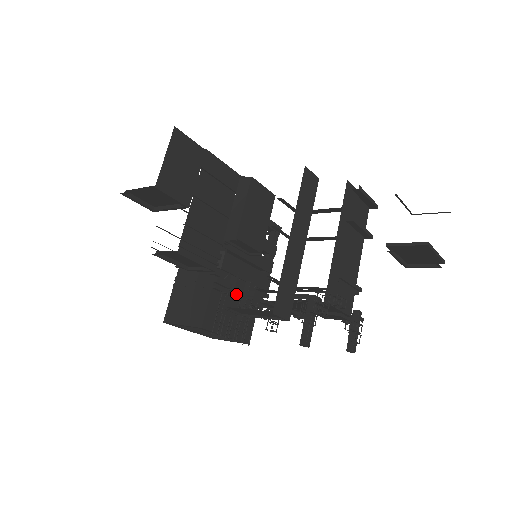
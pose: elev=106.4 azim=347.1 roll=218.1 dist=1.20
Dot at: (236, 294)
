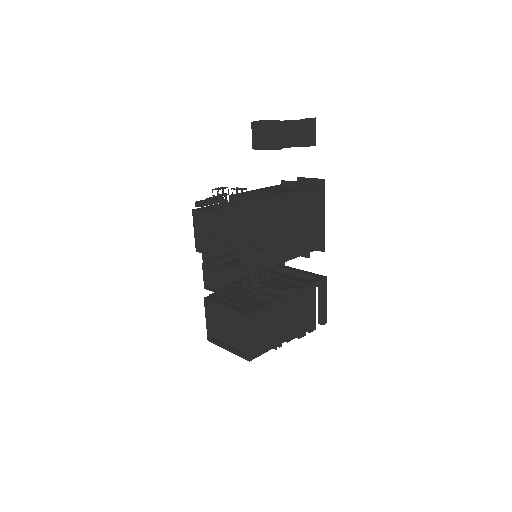
Dot at: occluded
